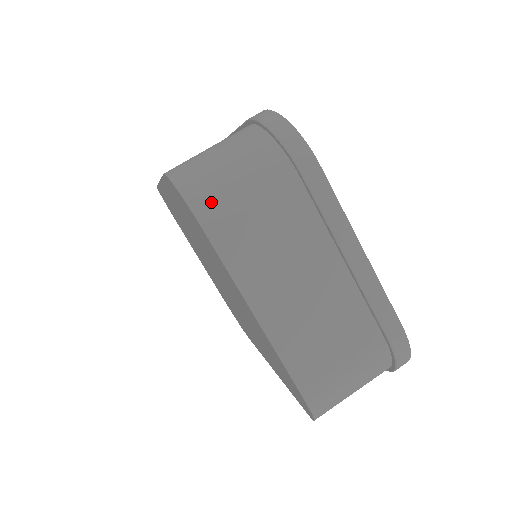
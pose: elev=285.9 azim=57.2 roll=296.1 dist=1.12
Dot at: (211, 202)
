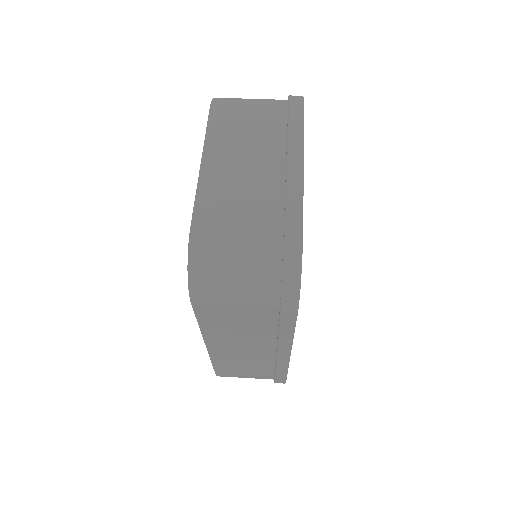
Dot at: (226, 101)
